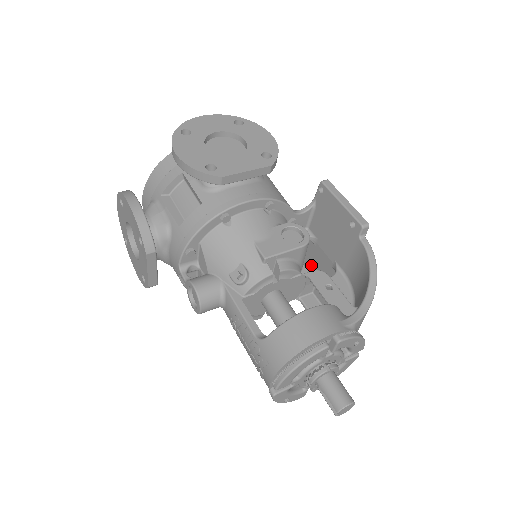
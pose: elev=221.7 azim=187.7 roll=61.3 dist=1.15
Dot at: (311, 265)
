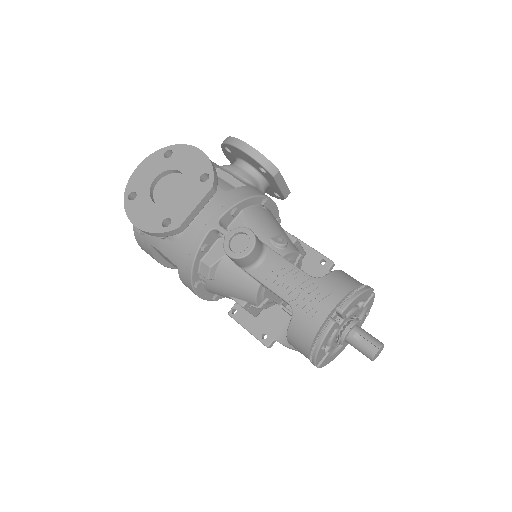
Dot at: occluded
